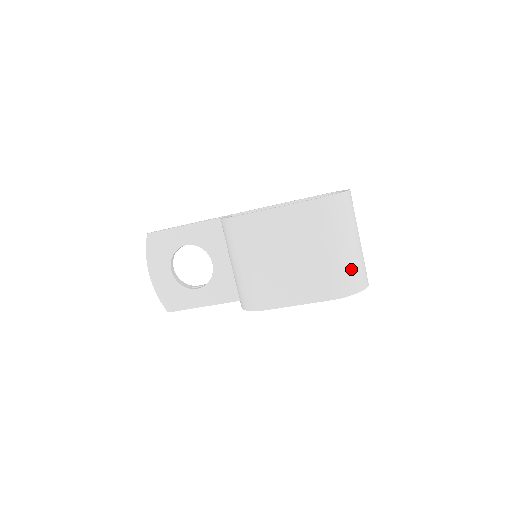
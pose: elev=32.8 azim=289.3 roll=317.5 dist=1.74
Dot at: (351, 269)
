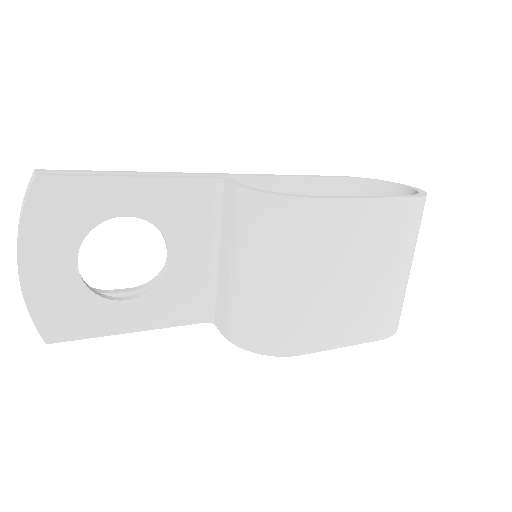
Dot at: (404, 297)
